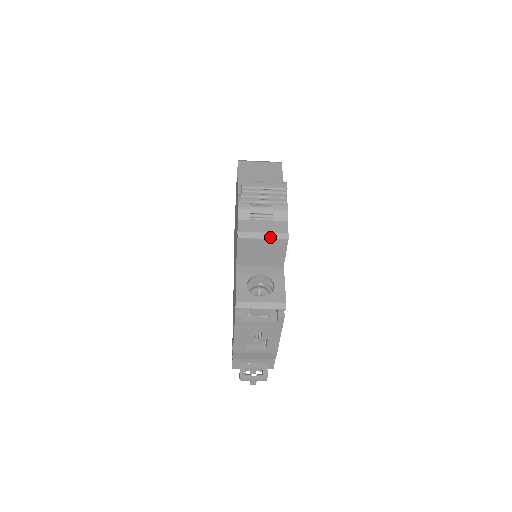
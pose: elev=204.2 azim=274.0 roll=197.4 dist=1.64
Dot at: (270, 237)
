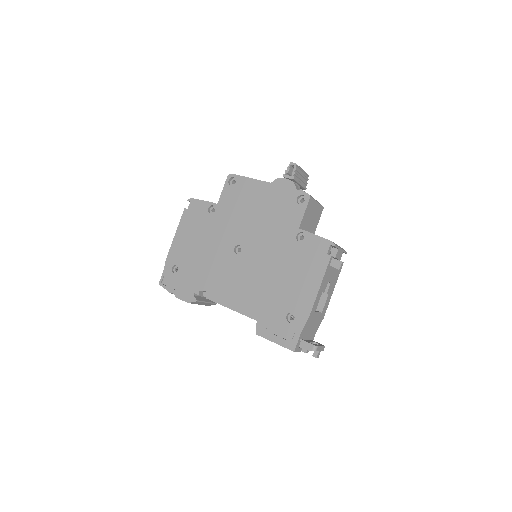
Dot at: occluded
